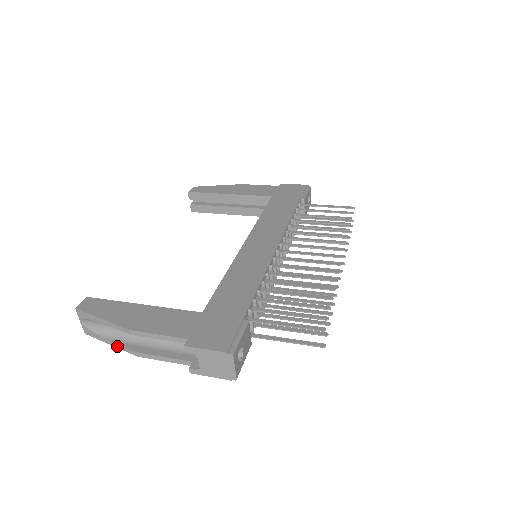
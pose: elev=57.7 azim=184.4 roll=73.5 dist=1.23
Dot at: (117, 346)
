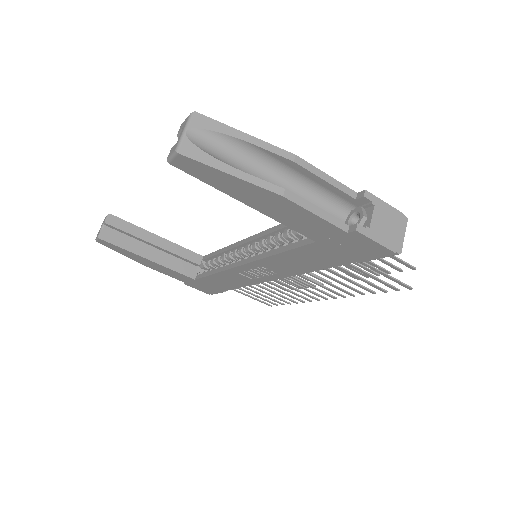
Dot at: (247, 178)
